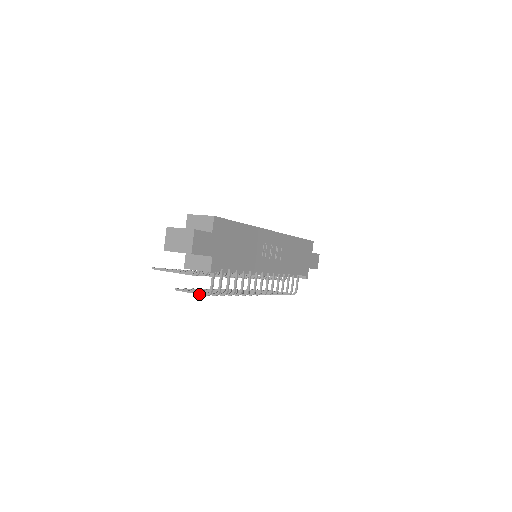
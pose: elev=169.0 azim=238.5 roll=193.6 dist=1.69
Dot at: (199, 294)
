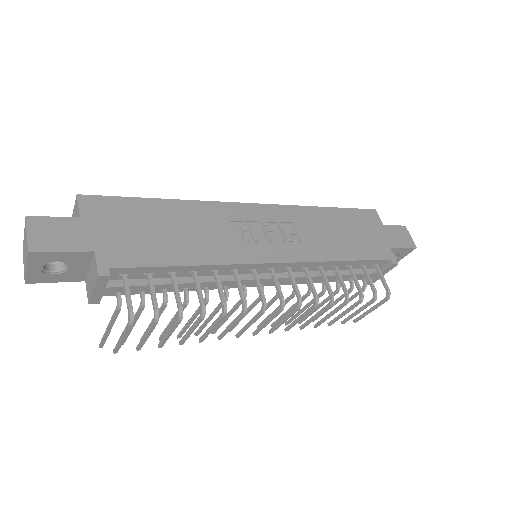
Dot at: (124, 332)
